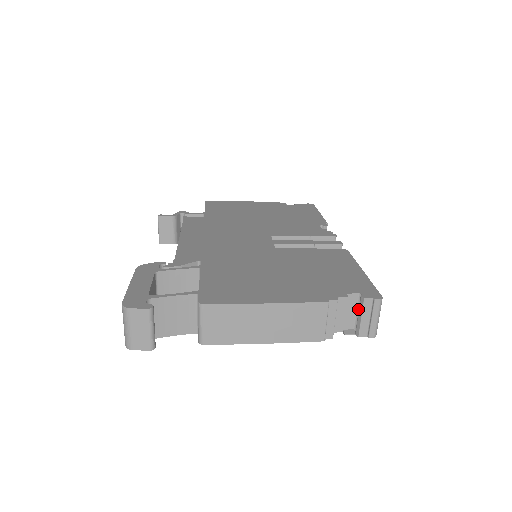
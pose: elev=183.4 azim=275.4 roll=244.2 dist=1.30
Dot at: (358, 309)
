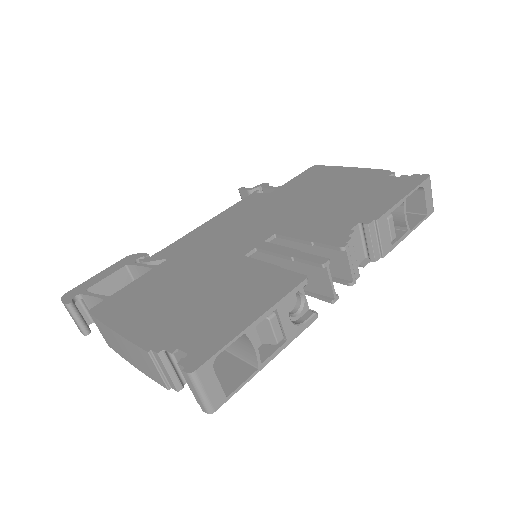
Dot at: occluded
